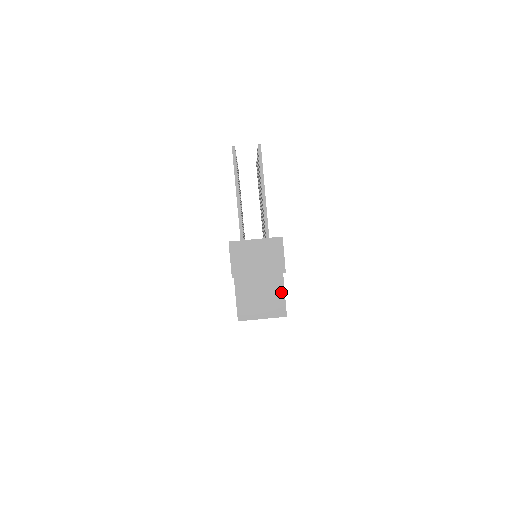
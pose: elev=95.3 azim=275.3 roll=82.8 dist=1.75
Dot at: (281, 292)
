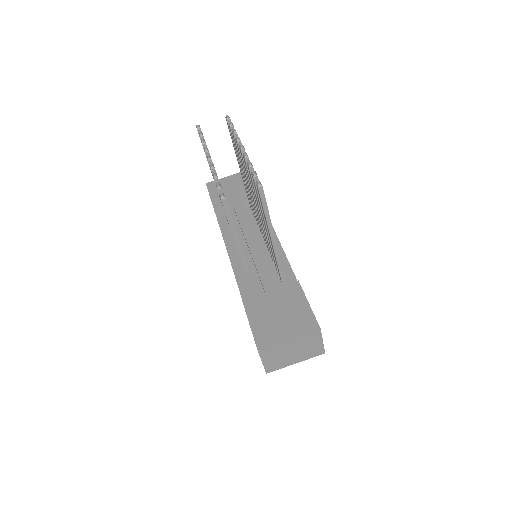
Dot at: occluded
